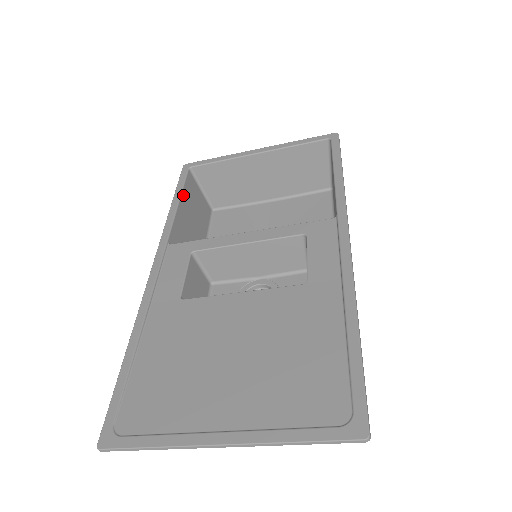
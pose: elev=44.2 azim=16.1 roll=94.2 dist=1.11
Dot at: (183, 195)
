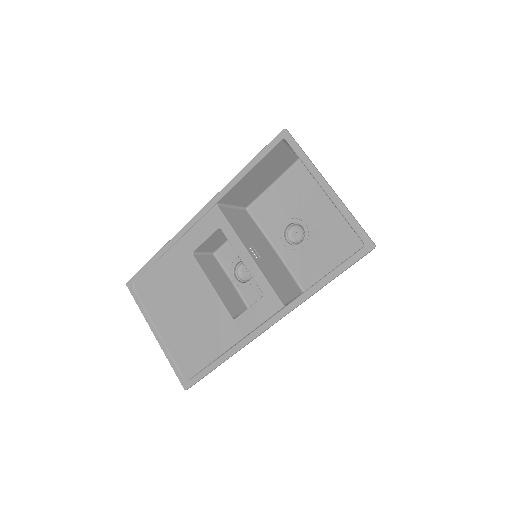
Dot at: (258, 164)
